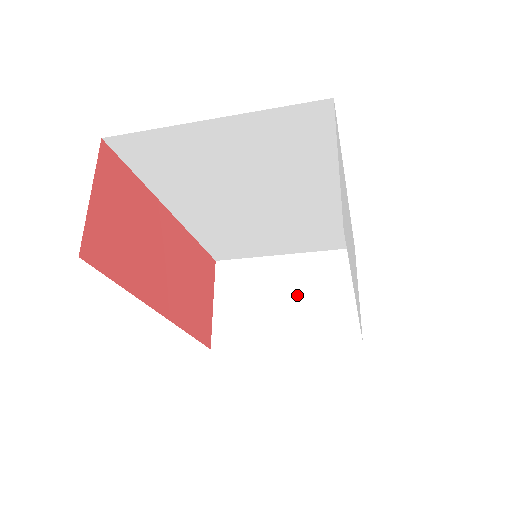
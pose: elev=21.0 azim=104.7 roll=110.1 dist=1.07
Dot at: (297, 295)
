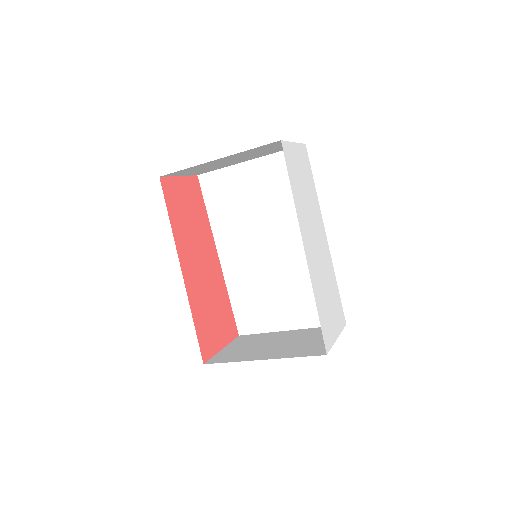
Dot at: (288, 342)
